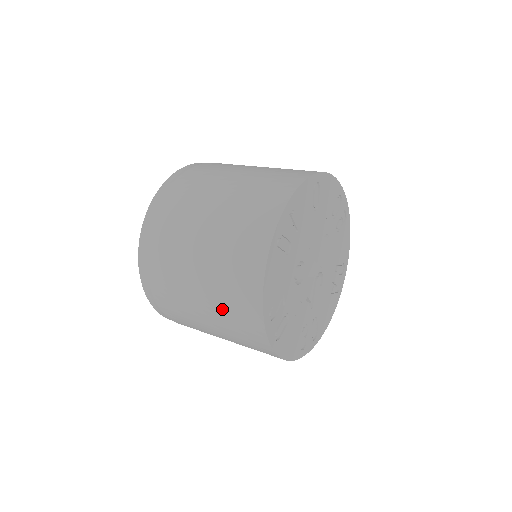
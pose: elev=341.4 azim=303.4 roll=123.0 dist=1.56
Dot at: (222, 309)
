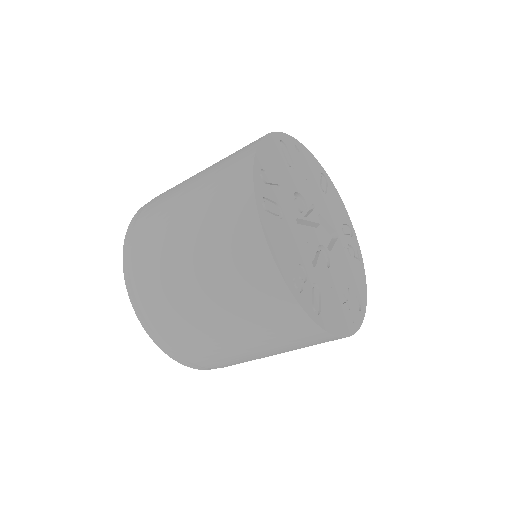
Dot at: (209, 188)
